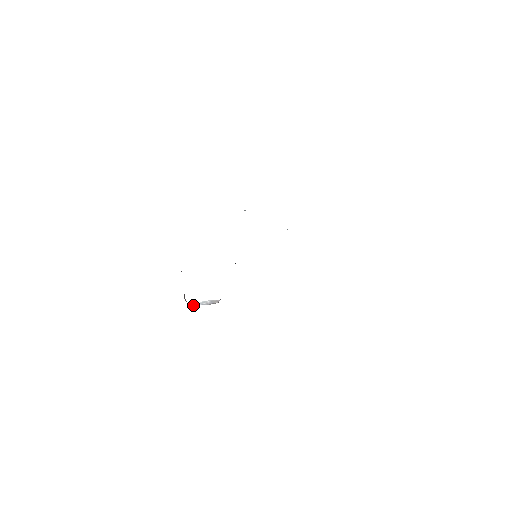
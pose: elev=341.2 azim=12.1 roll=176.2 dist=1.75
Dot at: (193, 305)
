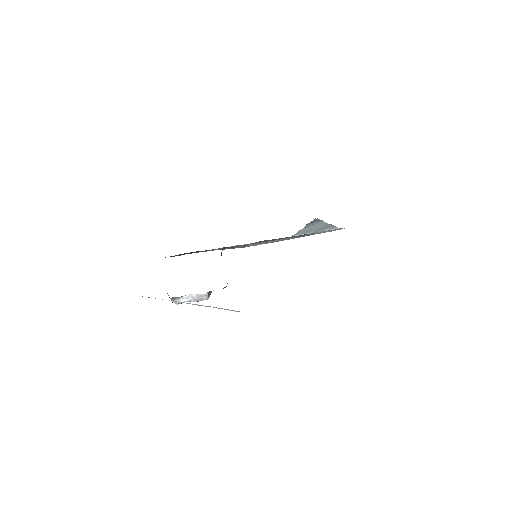
Dot at: (176, 300)
